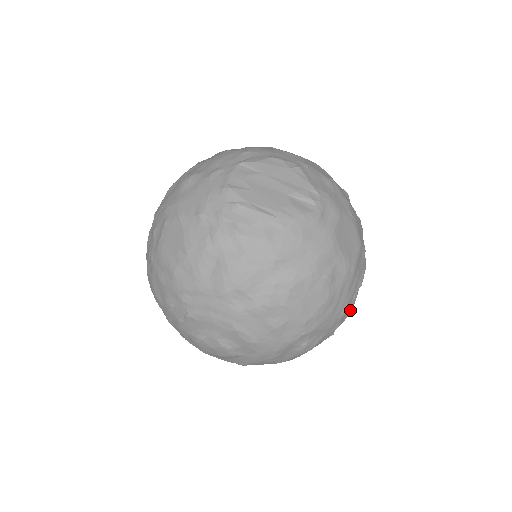
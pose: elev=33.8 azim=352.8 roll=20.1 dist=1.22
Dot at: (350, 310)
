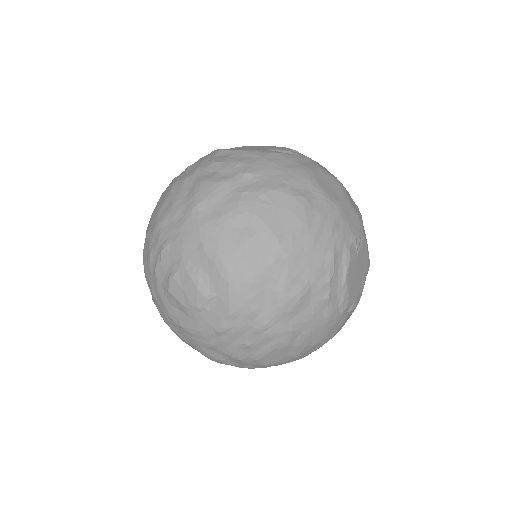
Dot at: (345, 267)
